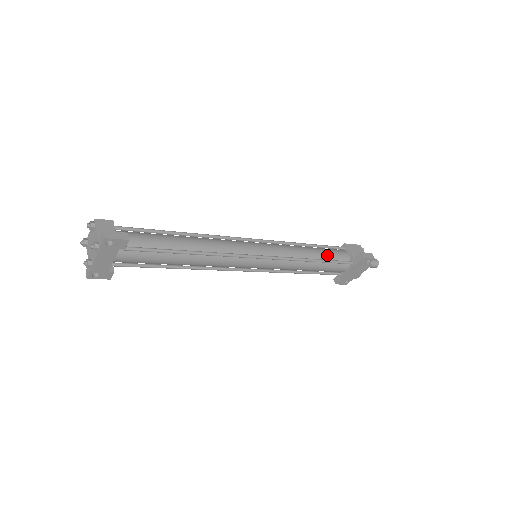
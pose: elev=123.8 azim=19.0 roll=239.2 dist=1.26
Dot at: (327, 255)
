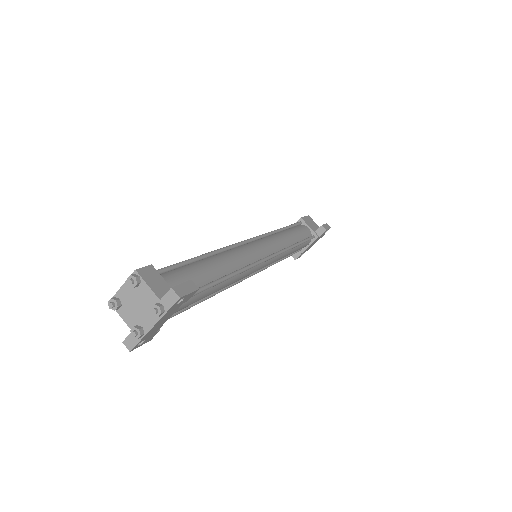
Dot at: (300, 235)
